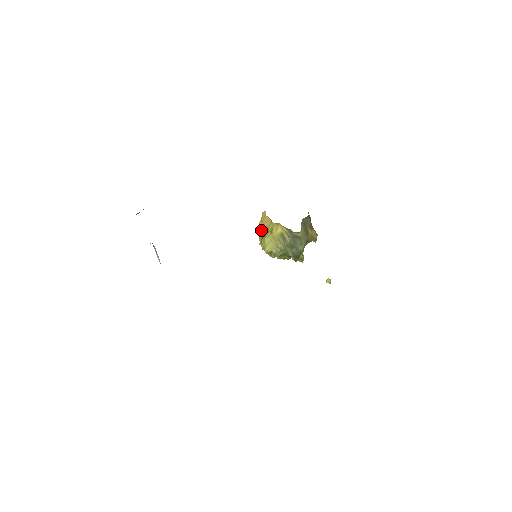
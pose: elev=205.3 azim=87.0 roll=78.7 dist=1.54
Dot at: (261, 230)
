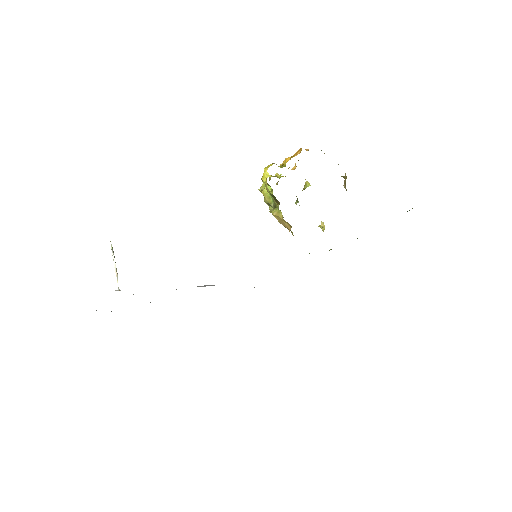
Dot at: (270, 191)
